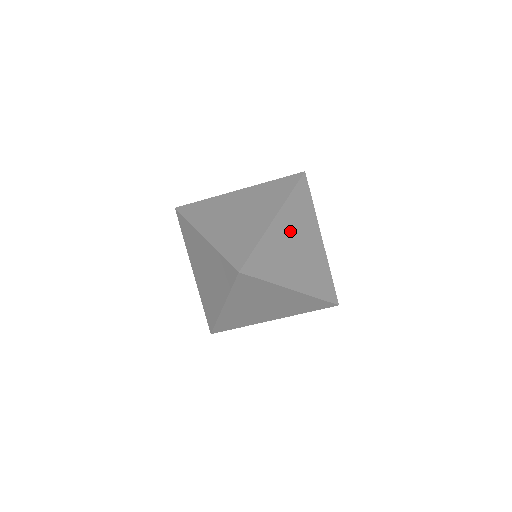
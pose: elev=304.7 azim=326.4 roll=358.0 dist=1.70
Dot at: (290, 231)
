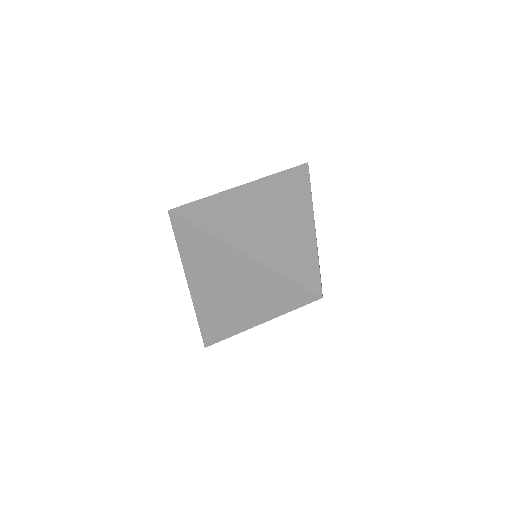
Dot at: occluded
